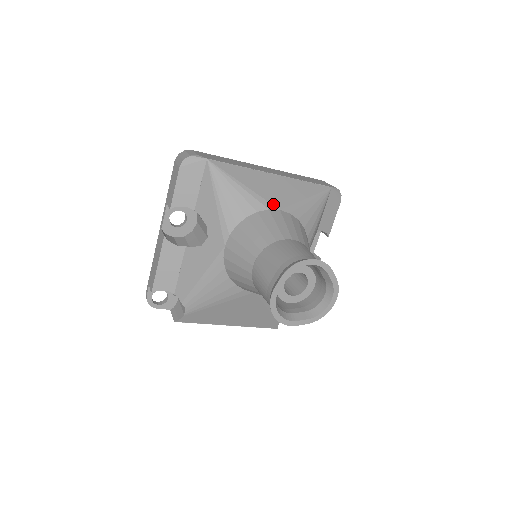
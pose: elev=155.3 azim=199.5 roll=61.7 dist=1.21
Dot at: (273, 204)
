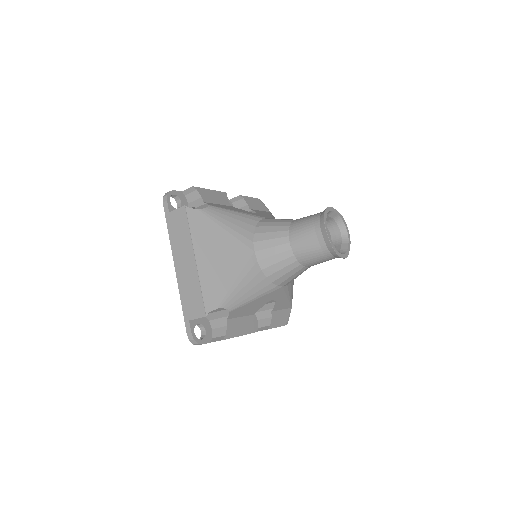
Dot at: occluded
